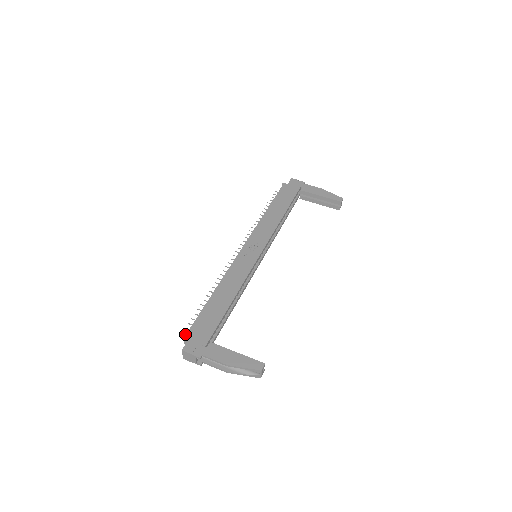
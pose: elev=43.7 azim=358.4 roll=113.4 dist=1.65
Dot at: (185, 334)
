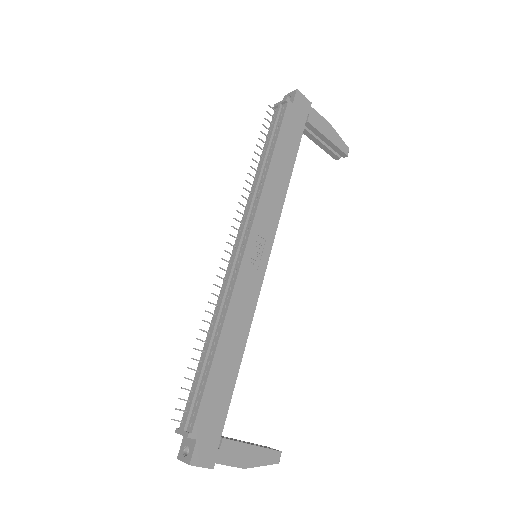
Dot at: (190, 435)
